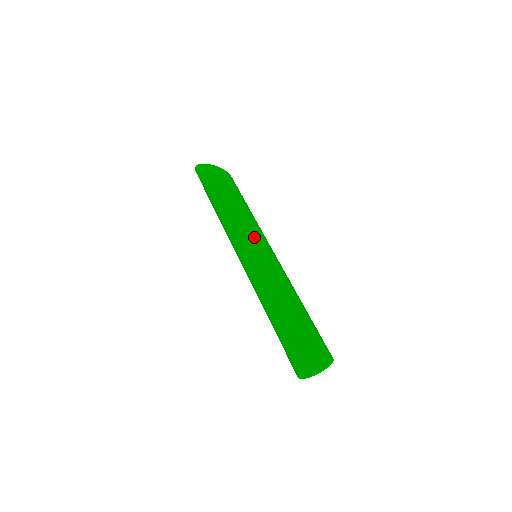
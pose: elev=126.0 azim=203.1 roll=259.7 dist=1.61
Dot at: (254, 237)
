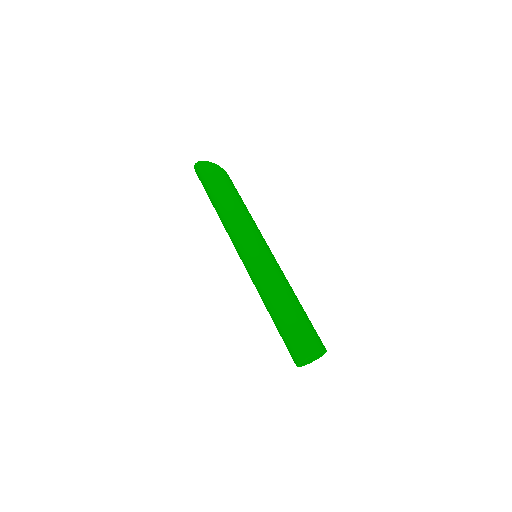
Dot at: (261, 239)
